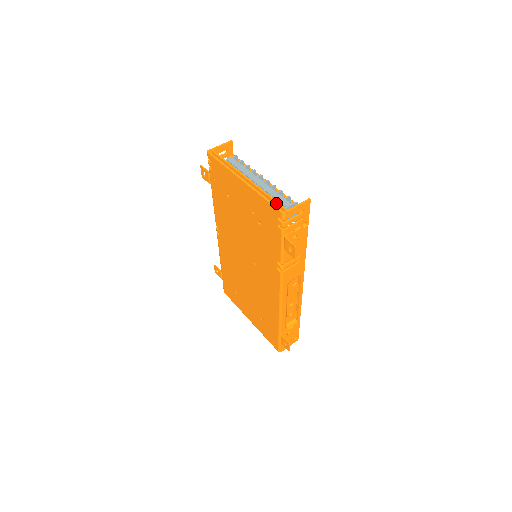
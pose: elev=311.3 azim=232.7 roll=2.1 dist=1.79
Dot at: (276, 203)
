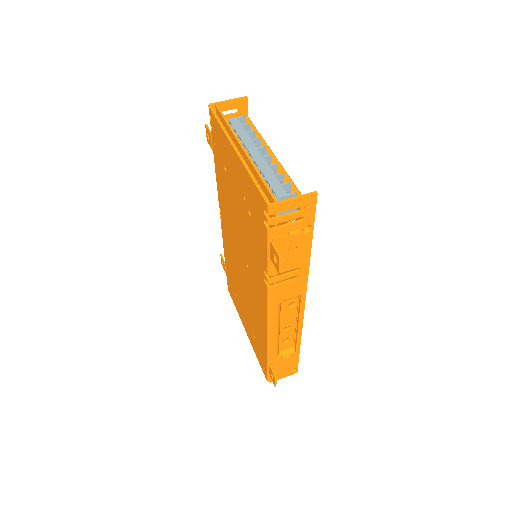
Dot at: (266, 189)
